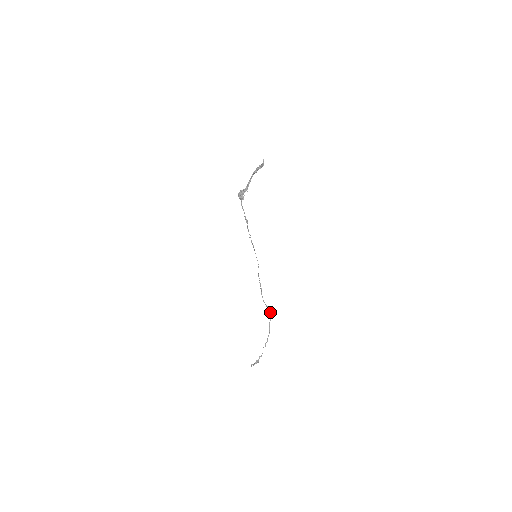
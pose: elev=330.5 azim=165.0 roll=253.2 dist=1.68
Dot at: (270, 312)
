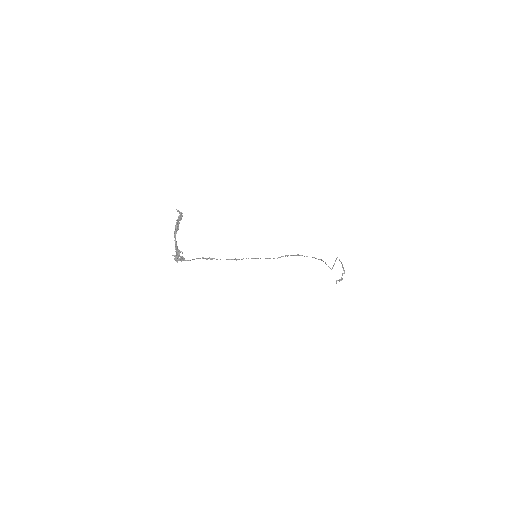
Dot at: (321, 260)
